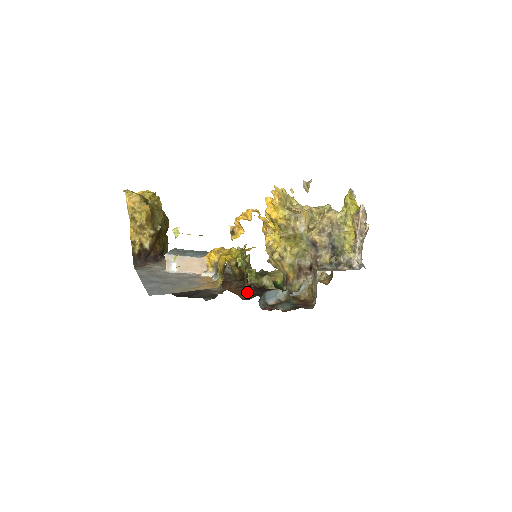
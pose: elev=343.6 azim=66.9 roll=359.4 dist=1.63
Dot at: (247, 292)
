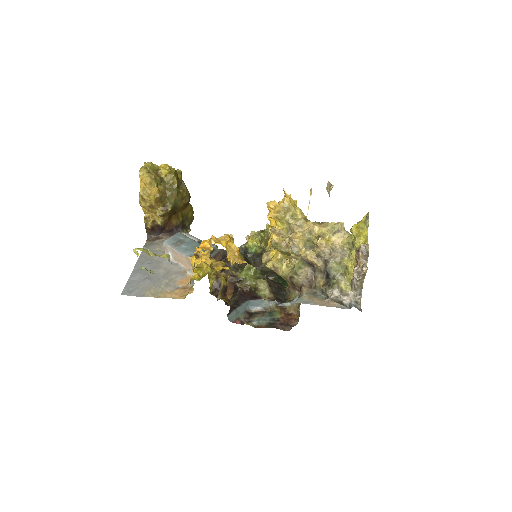
Dot at: (234, 293)
